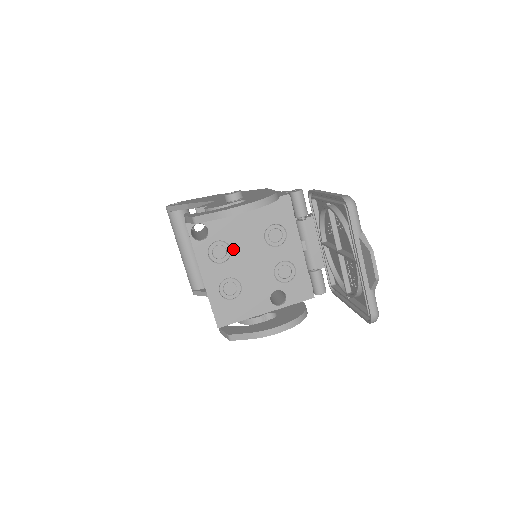
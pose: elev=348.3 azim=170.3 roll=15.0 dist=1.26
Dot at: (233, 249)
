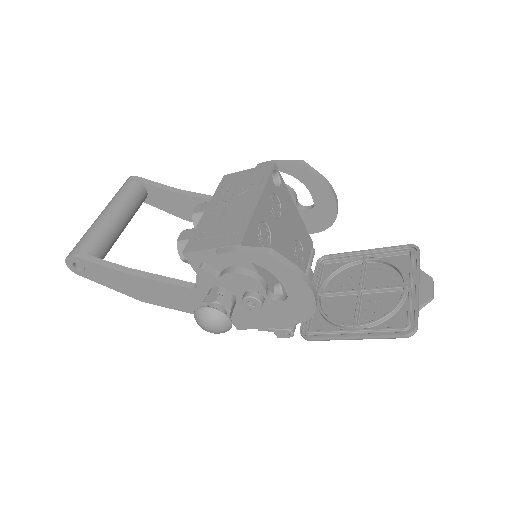
Dot at: (281, 218)
